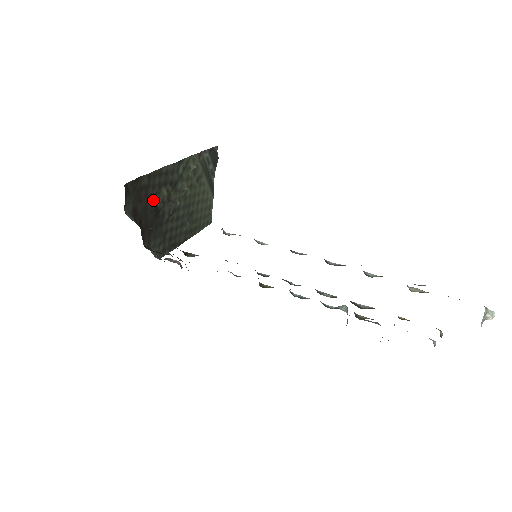
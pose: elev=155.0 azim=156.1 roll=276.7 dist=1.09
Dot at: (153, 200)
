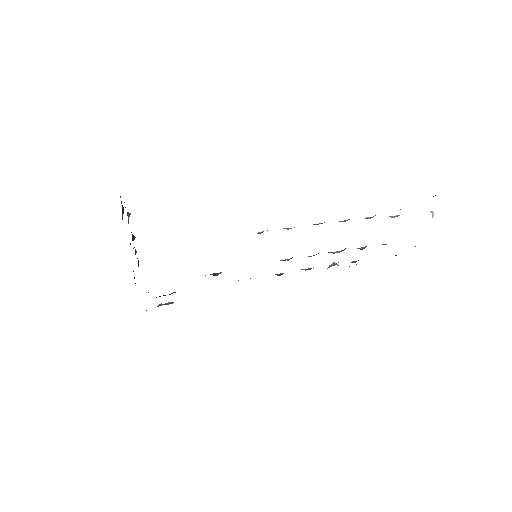
Dot at: occluded
